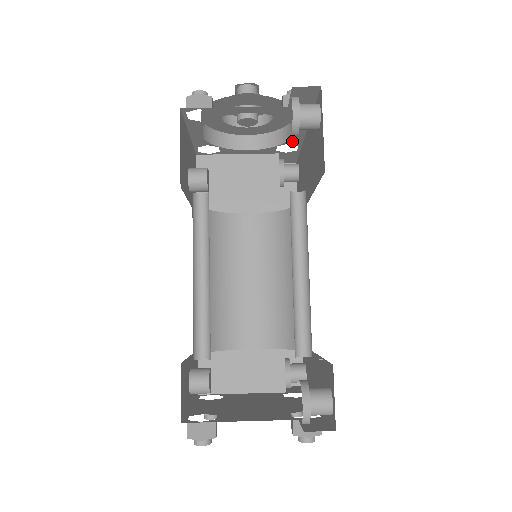
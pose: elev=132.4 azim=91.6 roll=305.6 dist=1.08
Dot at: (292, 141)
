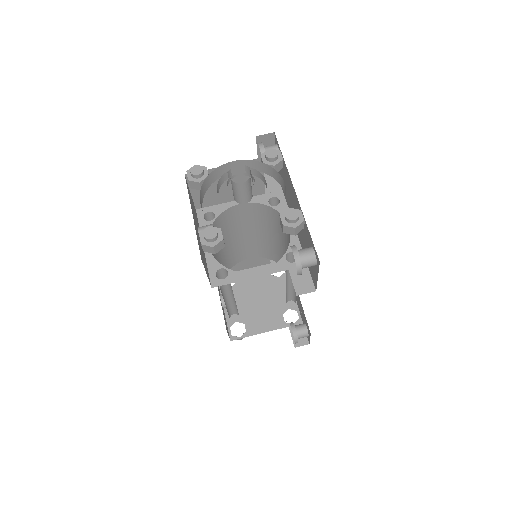
Dot at: occluded
